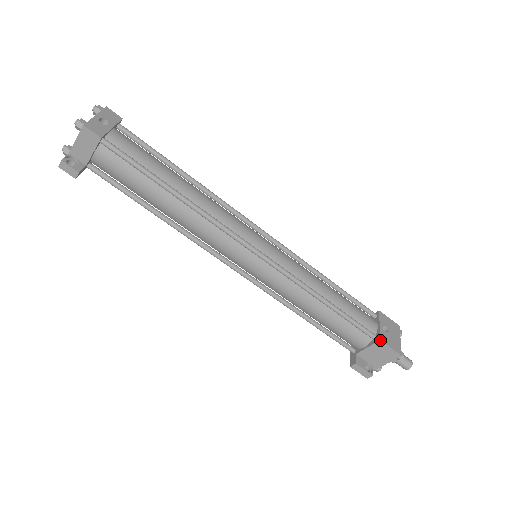
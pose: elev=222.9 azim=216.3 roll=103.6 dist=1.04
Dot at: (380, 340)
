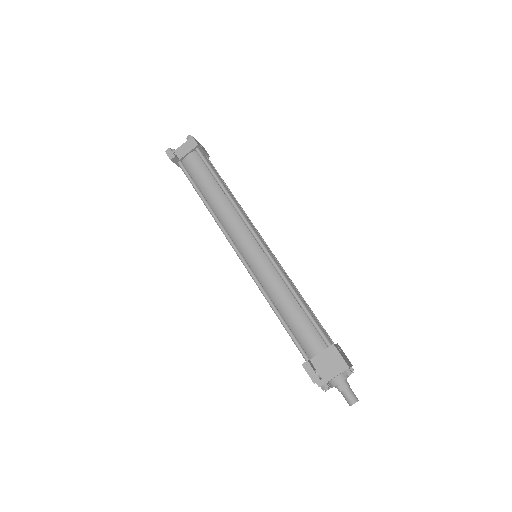
Dot at: (333, 344)
